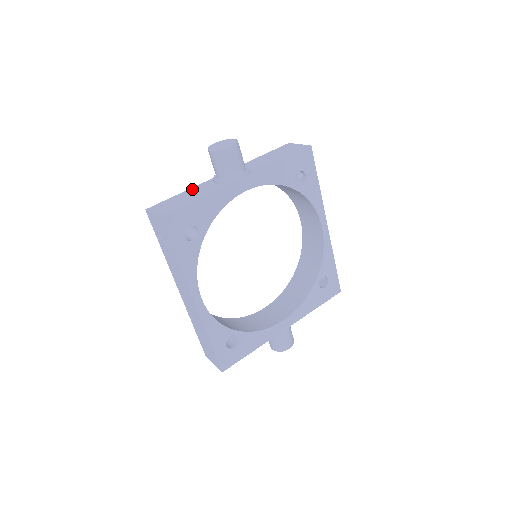
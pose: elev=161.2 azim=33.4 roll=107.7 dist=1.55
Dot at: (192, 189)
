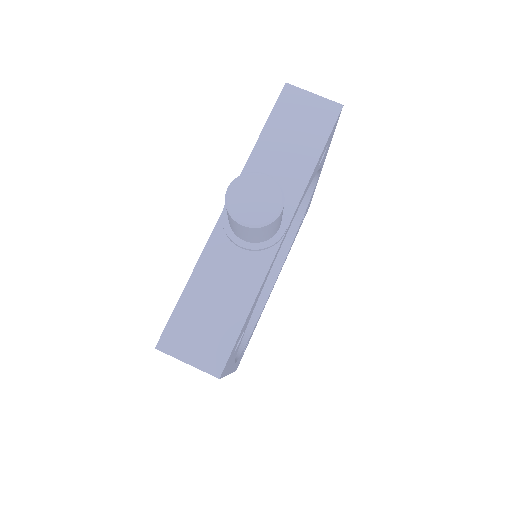
Dot at: (203, 270)
